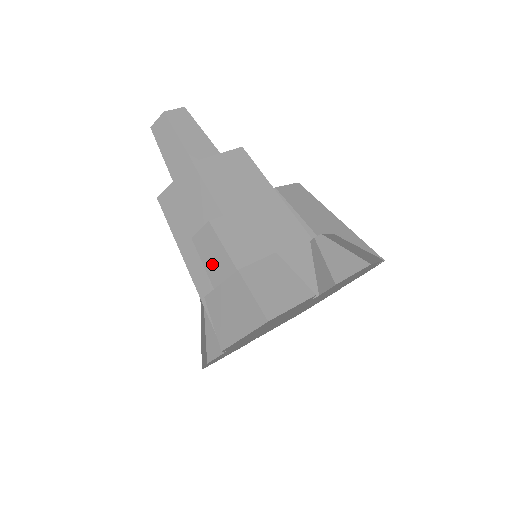
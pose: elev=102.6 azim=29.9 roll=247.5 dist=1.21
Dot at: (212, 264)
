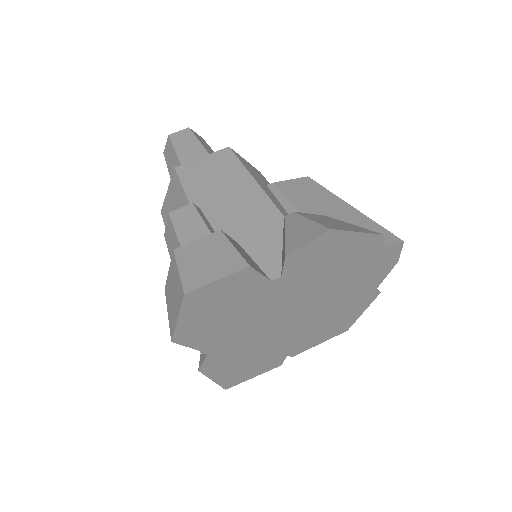
Dot at: occluded
